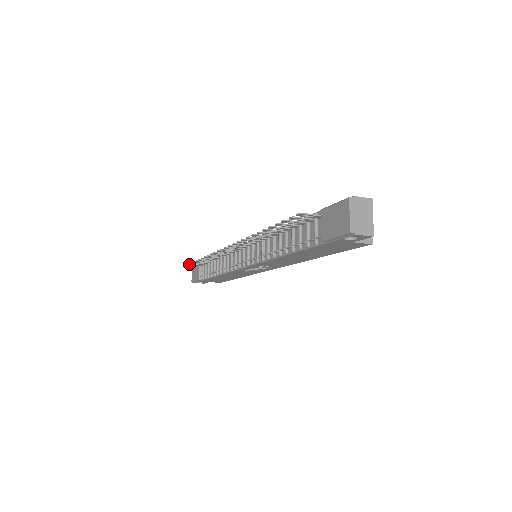
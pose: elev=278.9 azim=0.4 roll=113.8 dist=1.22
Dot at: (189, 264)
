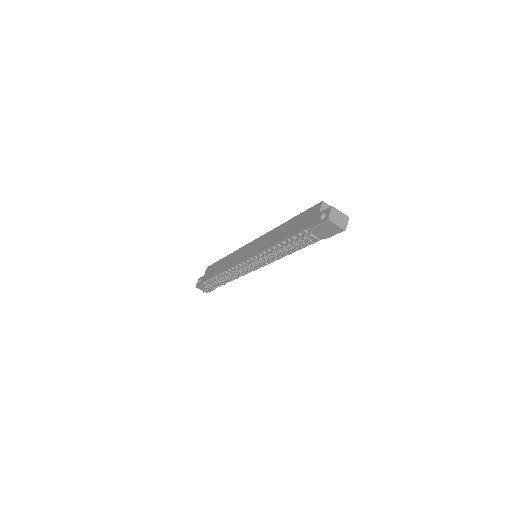
Dot at: occluded
